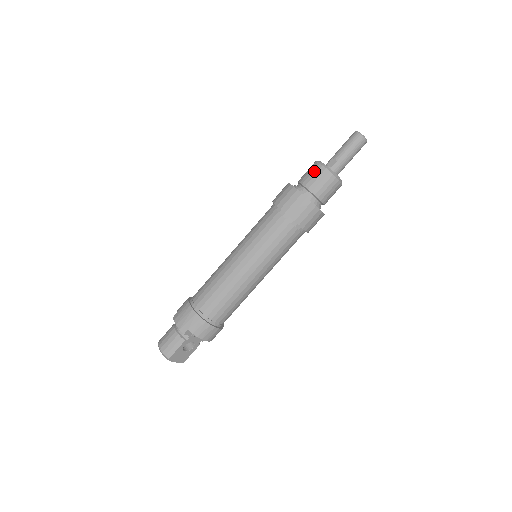
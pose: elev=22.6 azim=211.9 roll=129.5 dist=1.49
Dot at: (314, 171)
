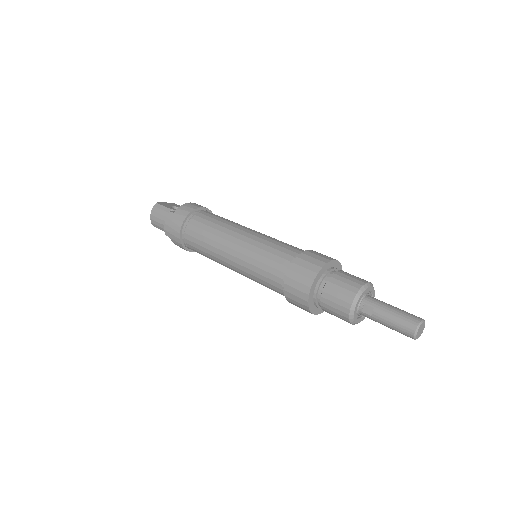
Dot at: (341, 301)
